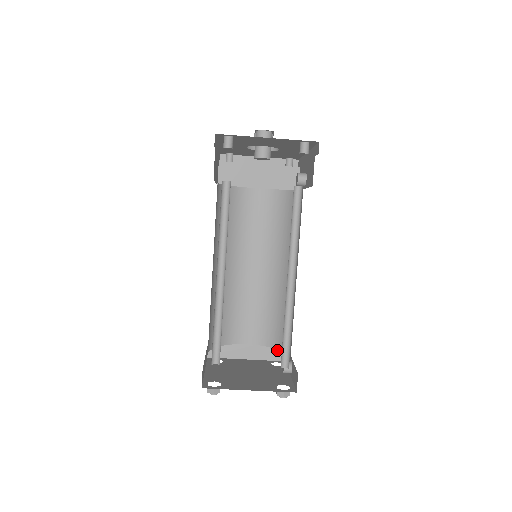
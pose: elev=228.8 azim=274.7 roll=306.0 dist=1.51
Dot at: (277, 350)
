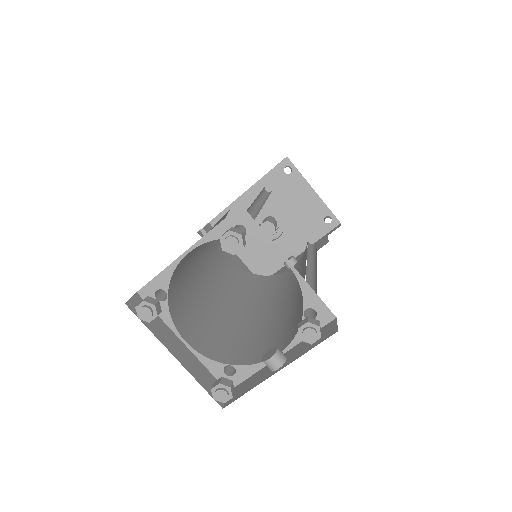
Dot at: occluded
